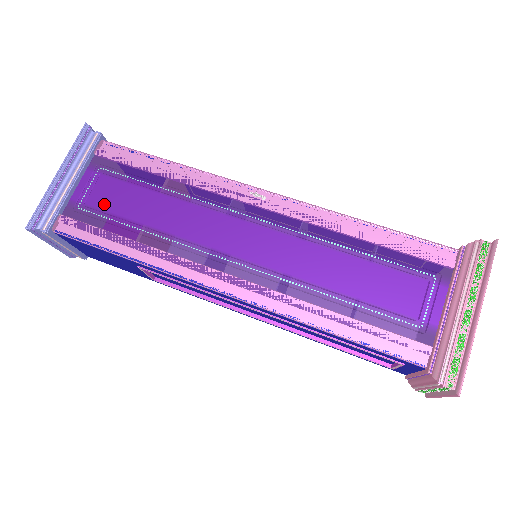
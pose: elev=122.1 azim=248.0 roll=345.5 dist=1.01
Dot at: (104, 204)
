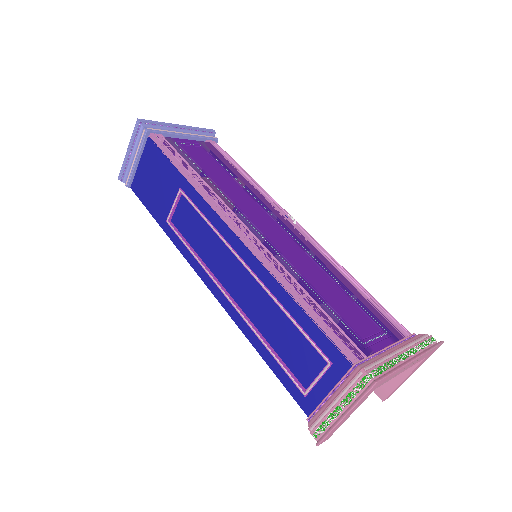
Dot at: (192, 153)
